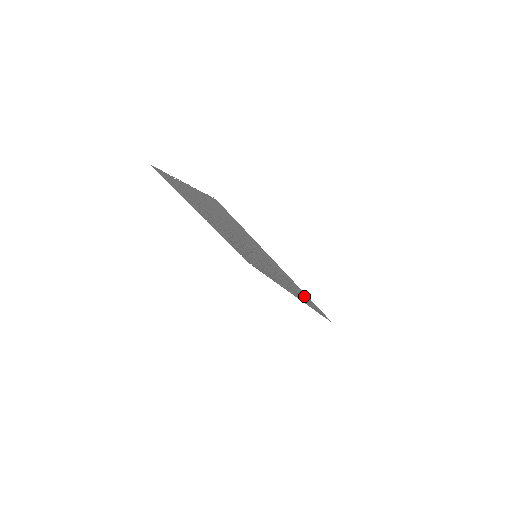
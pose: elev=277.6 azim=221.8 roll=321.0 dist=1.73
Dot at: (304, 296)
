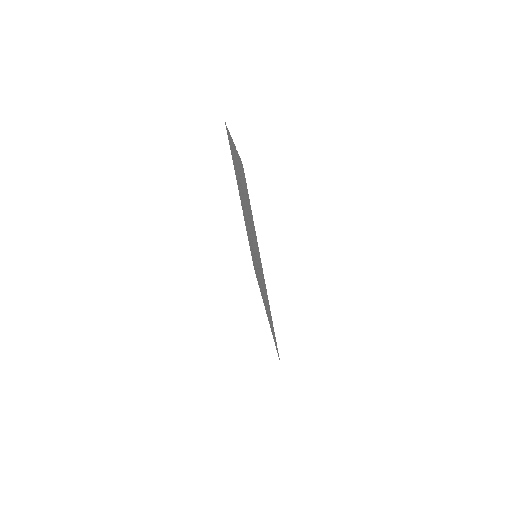
Dot at: occluded
